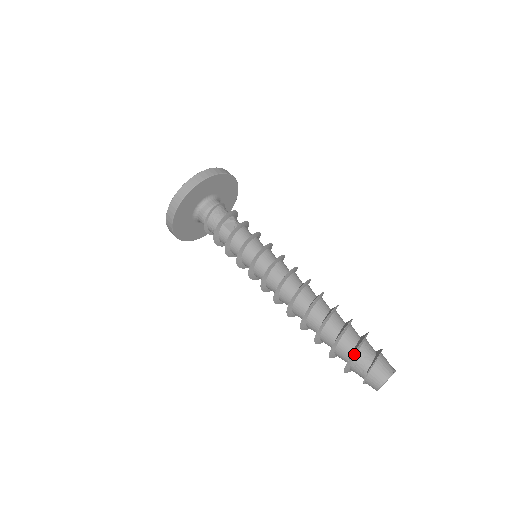
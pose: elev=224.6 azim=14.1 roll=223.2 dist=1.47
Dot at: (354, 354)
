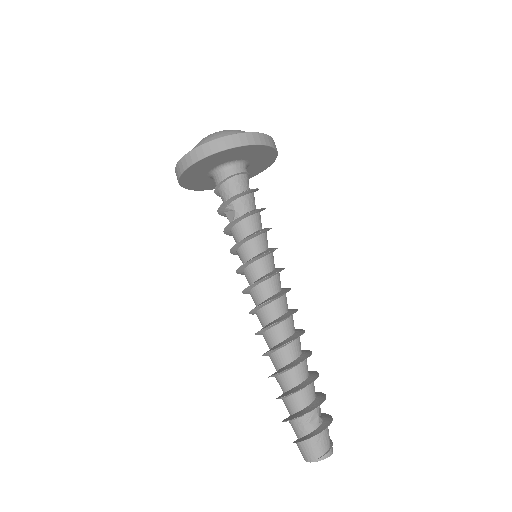
Dot at: (286, 421)
